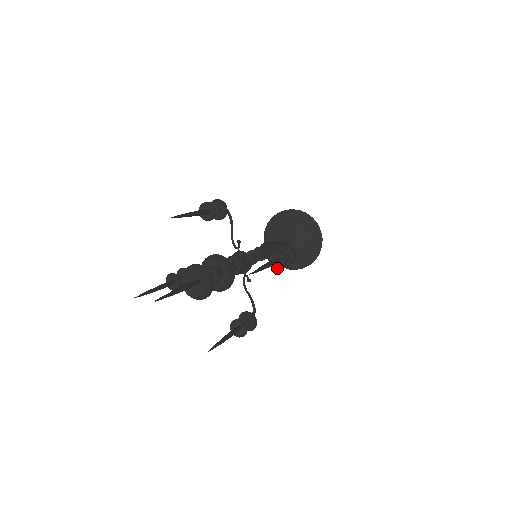
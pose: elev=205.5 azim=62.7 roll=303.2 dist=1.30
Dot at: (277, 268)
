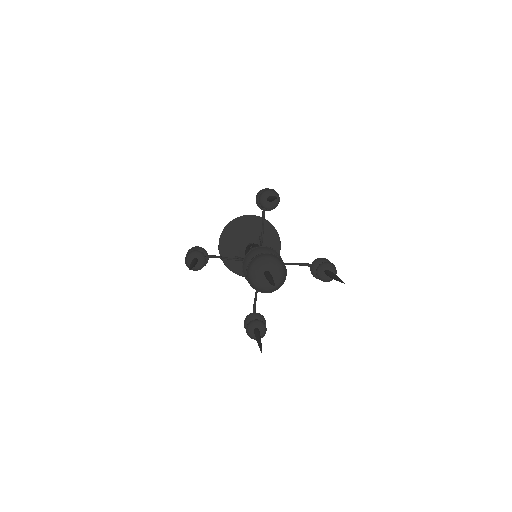
Dot at: (322, 280)
